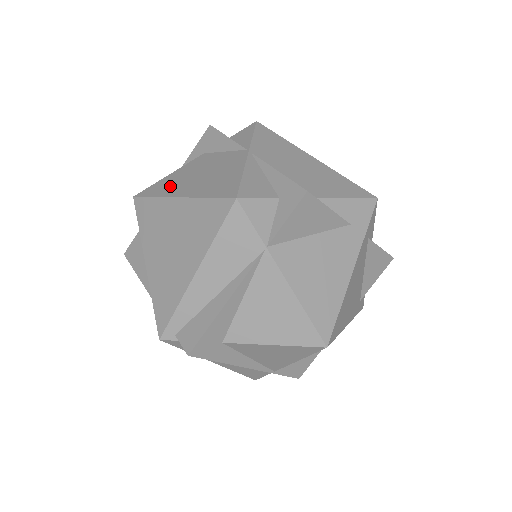
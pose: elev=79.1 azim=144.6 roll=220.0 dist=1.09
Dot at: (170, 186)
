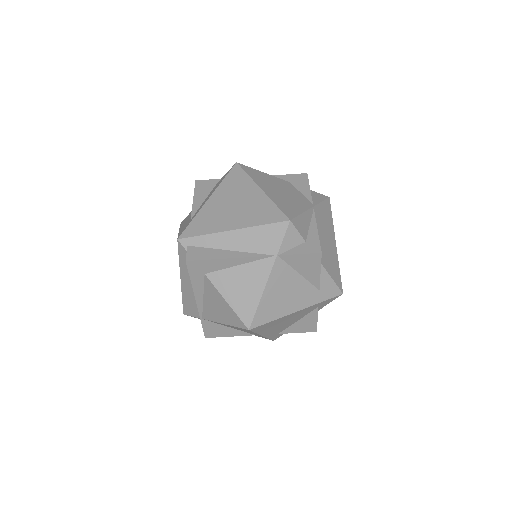
Dot at: (261, 179)
